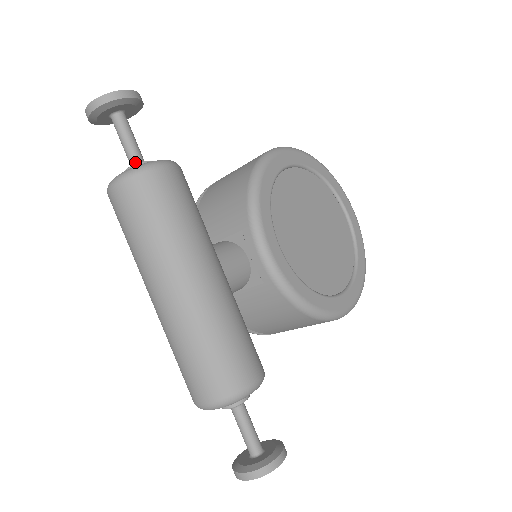
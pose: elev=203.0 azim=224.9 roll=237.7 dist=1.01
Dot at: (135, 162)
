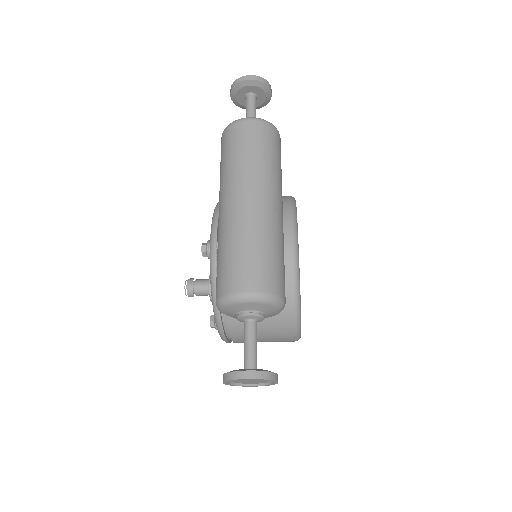
Dot at: occluded
